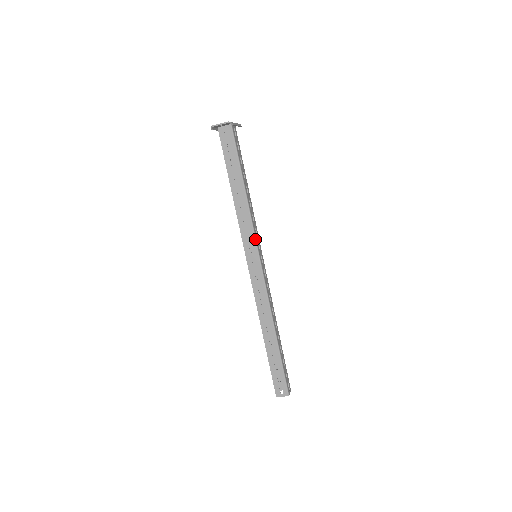
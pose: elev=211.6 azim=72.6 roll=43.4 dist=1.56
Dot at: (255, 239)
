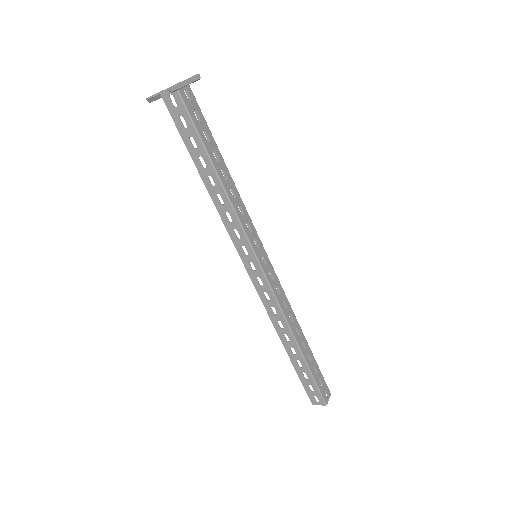
Dot at: (247, 239)
